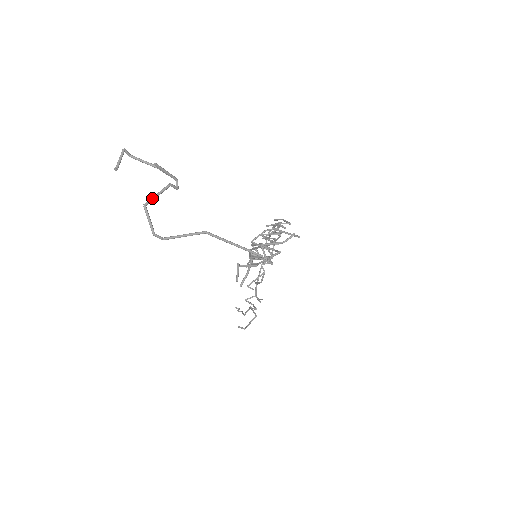
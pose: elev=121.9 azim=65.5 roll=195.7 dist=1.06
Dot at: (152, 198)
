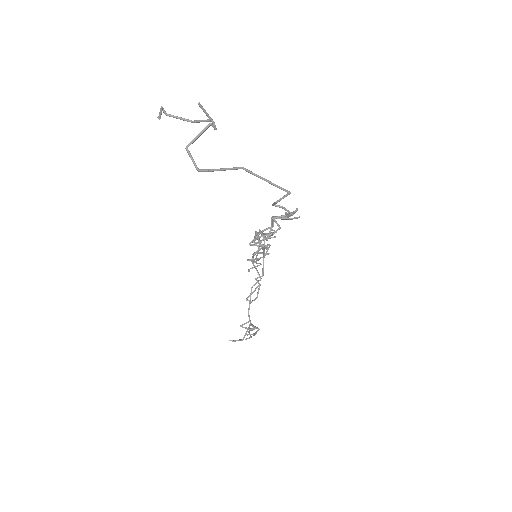
Dot at: (194, 139)
